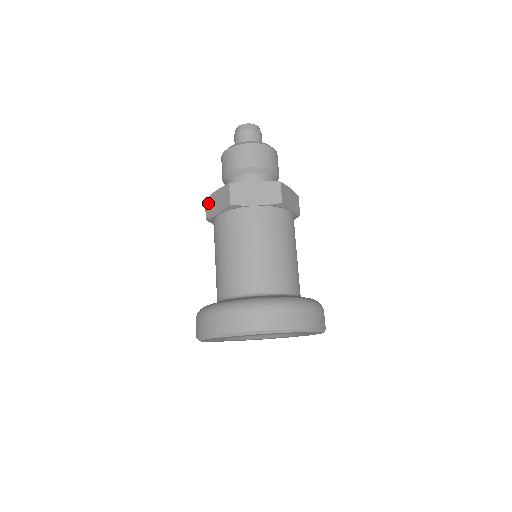
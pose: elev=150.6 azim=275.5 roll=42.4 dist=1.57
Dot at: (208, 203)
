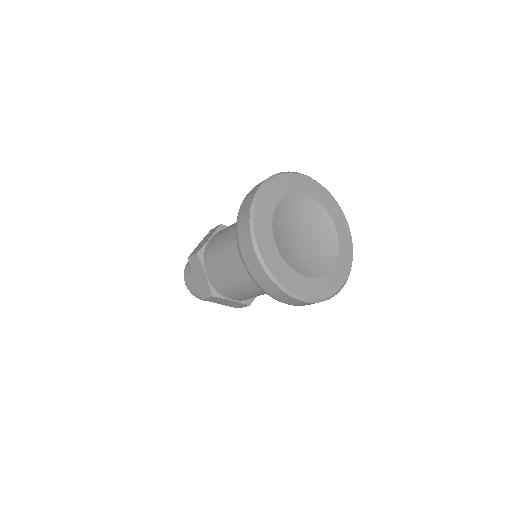
Dot at: (193, 252)
